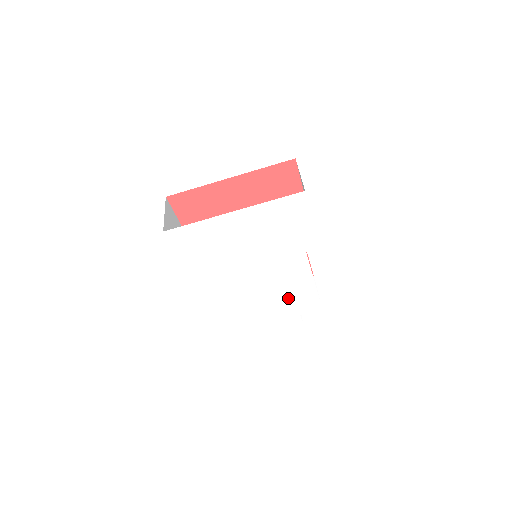
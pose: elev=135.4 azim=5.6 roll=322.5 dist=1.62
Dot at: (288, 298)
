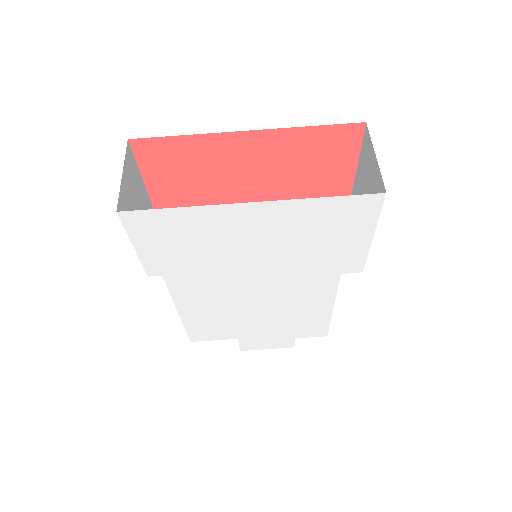
Dot at: (287, 320)
